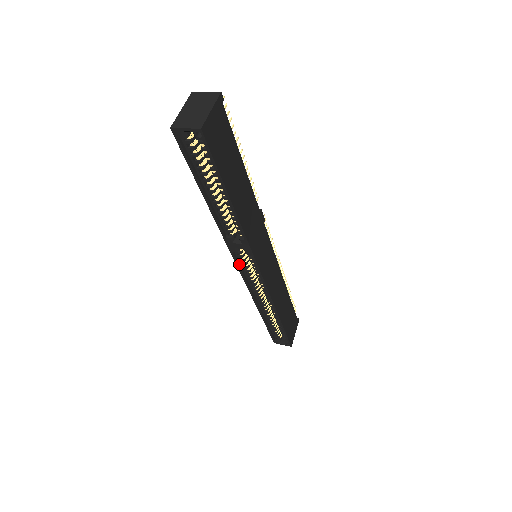
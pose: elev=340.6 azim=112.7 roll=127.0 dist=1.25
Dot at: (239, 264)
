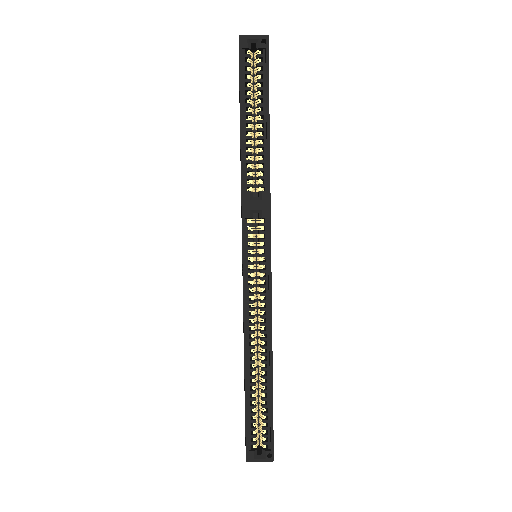
Dot at: (245, 247)
